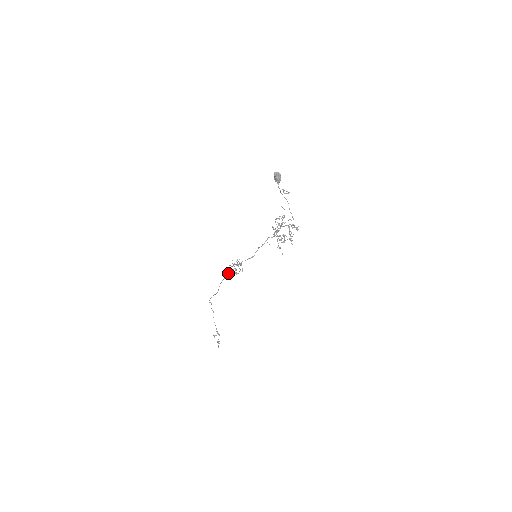
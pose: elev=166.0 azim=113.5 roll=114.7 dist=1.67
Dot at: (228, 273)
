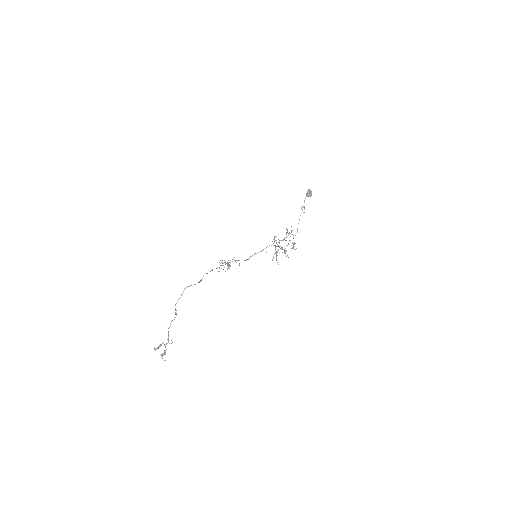
Dot at: occluded
